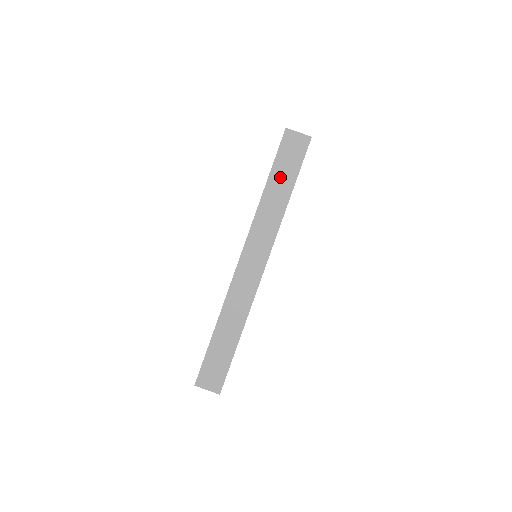
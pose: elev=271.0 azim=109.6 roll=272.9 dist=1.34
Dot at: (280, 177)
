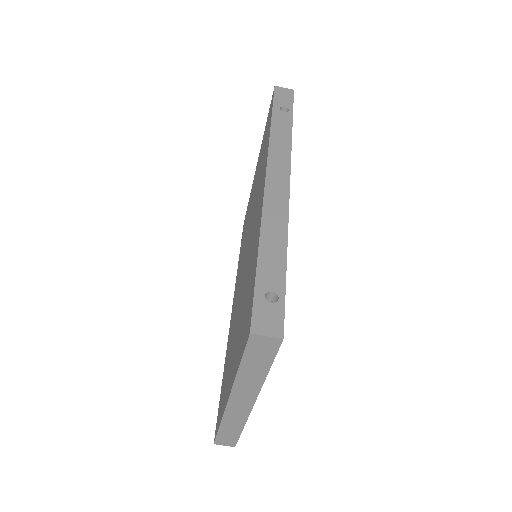
Dot at: (253, 363)
